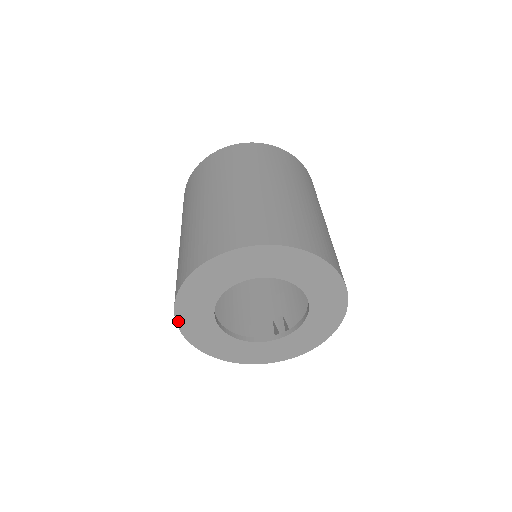
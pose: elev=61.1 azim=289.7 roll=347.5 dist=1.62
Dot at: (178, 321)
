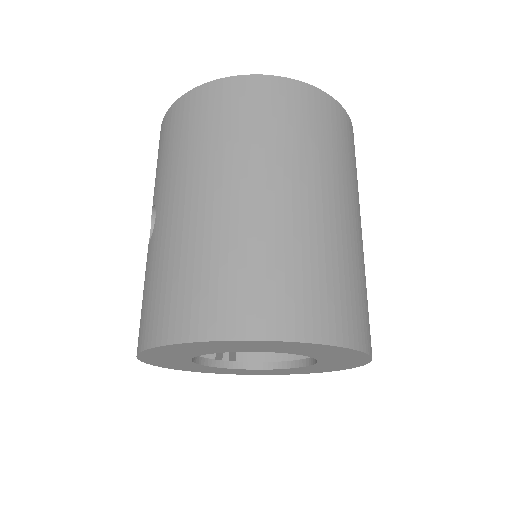
Dot at: (149, 350)
